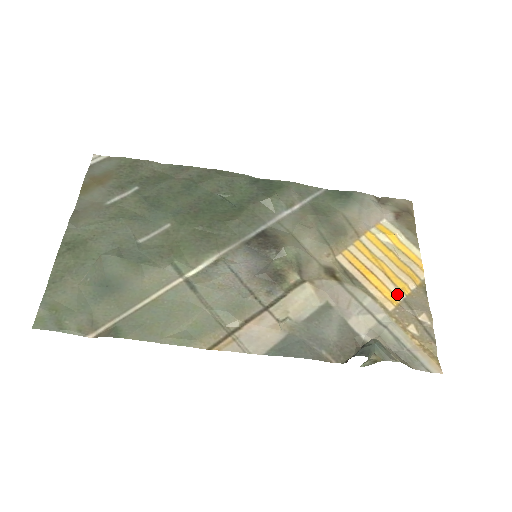
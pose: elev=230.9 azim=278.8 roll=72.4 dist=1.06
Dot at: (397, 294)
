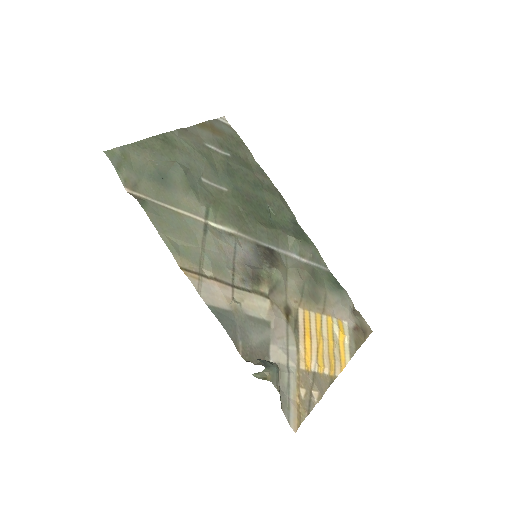
Dot at: (313, 365)
